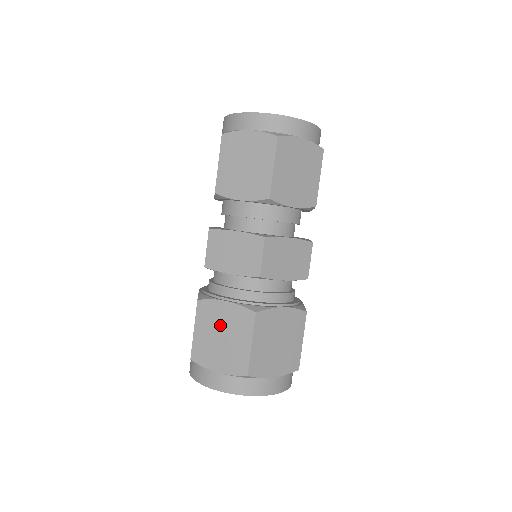
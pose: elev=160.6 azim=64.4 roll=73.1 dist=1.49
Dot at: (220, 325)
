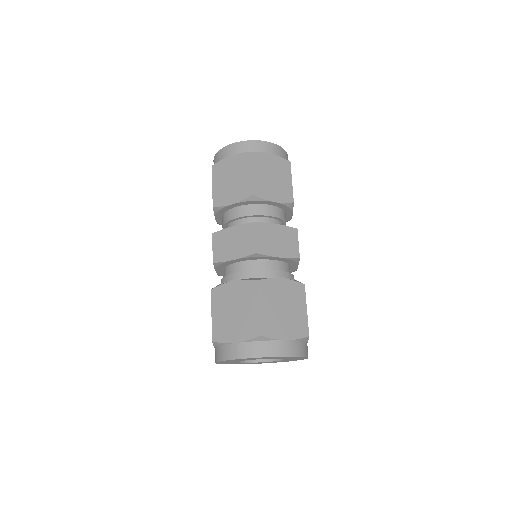
Dot at: (280, 299)
